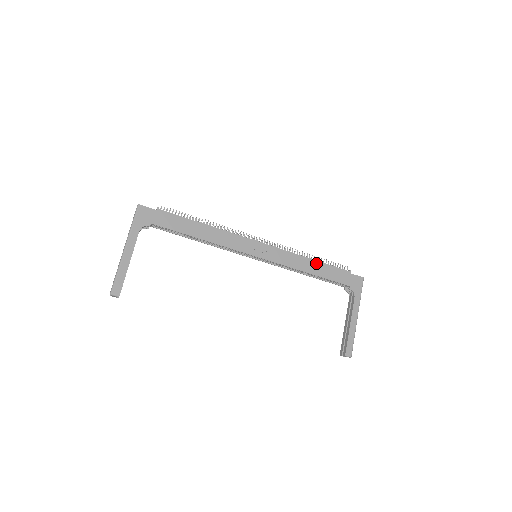
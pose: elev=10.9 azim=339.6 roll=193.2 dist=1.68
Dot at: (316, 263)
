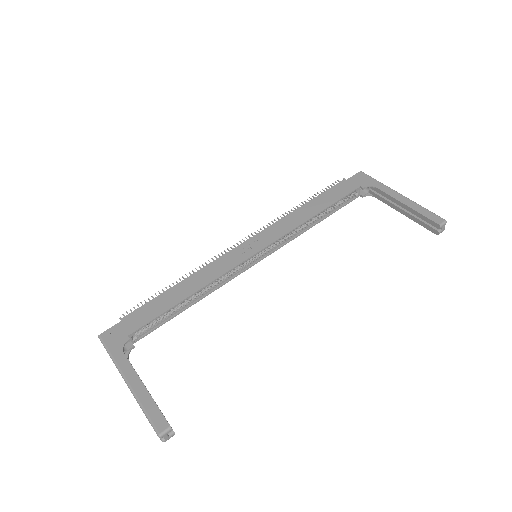
Dot at: (310, 204)
